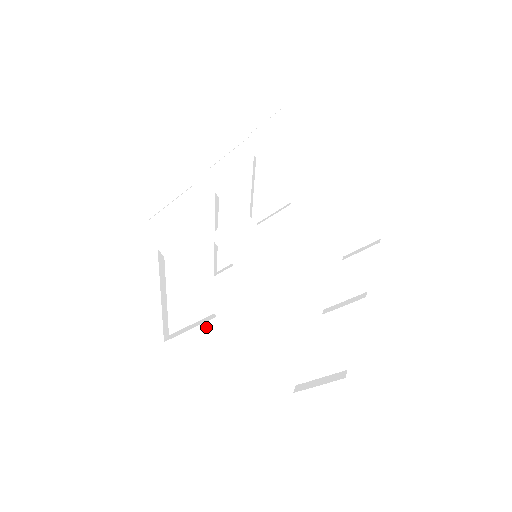
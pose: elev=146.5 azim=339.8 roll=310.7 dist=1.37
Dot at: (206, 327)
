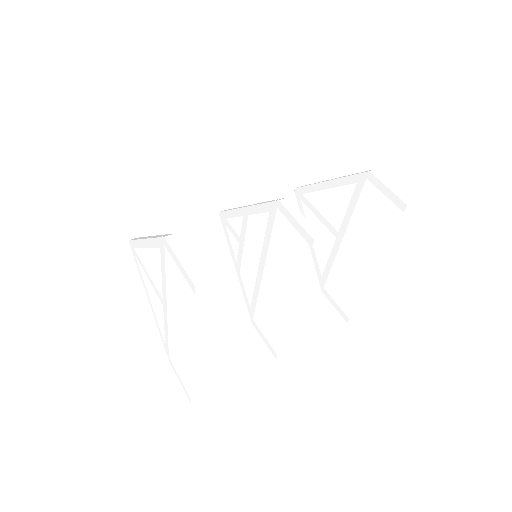
Dot at: (156, 289)
